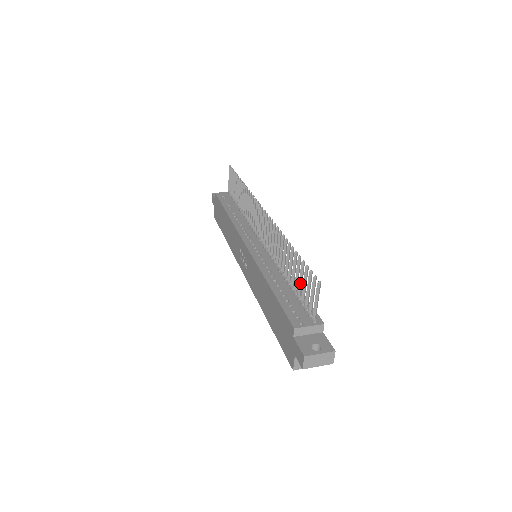
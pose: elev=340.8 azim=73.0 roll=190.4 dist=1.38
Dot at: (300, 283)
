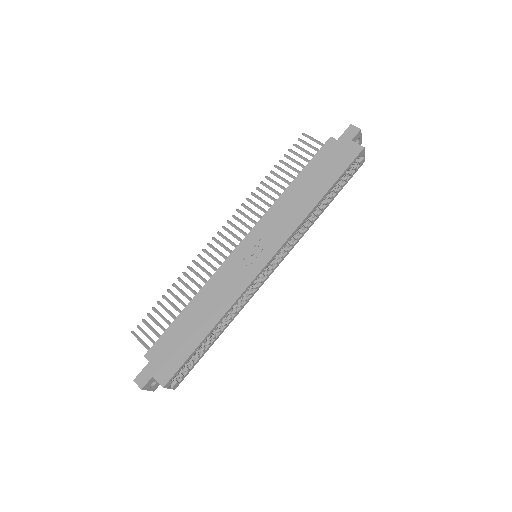
Dot at: (299, 163)
